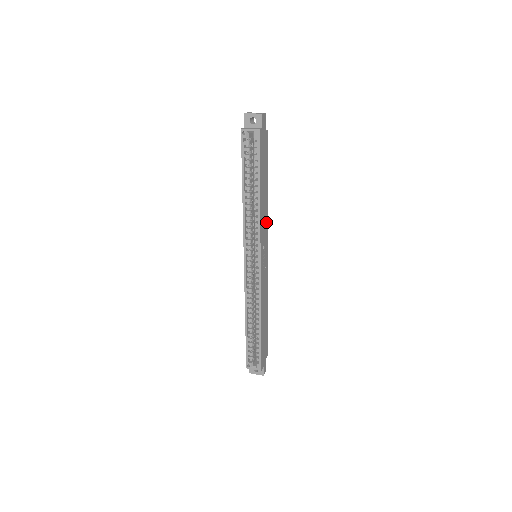
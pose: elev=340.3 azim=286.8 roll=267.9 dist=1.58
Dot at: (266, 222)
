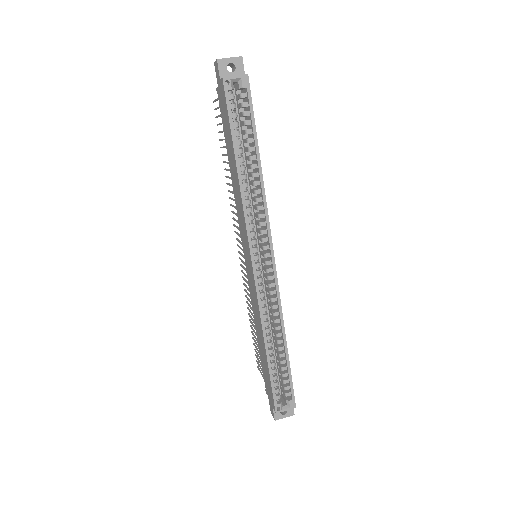
Dot at: occluded
